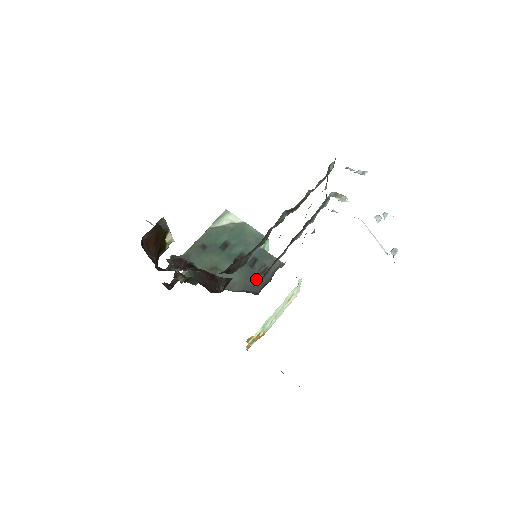
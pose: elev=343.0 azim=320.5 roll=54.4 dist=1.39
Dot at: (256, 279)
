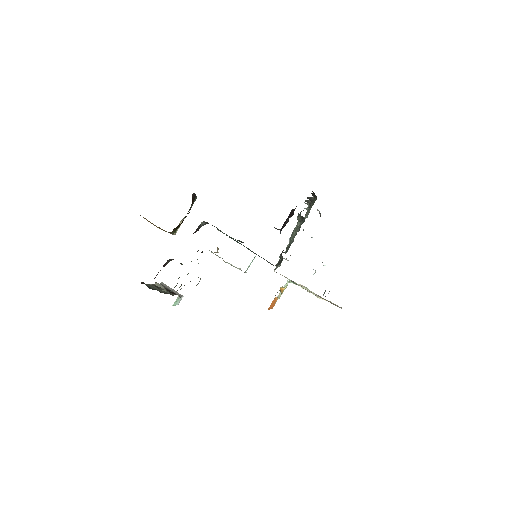
Dot at: occluded
